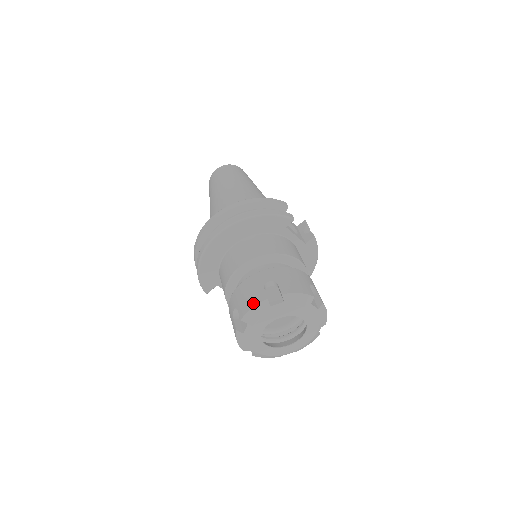
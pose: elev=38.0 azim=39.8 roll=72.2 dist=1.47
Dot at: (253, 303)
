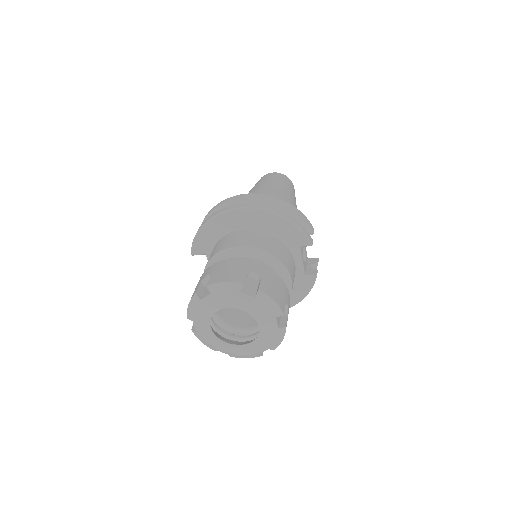
Dot at: (229, 279)
